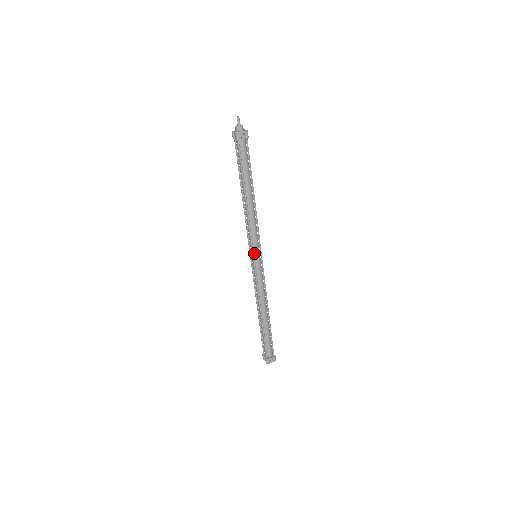
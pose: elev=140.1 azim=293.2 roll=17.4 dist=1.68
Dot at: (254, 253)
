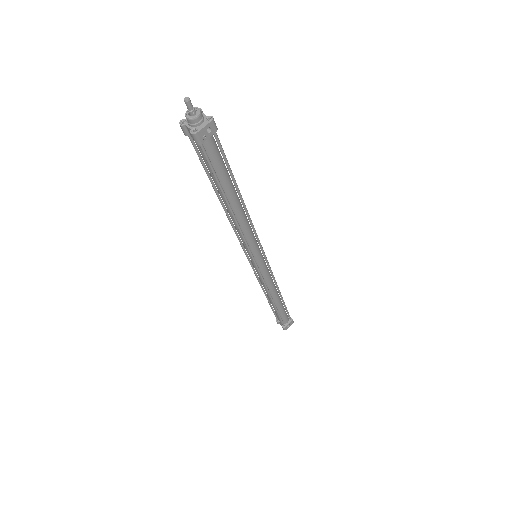
Dot at: (254, 258)
